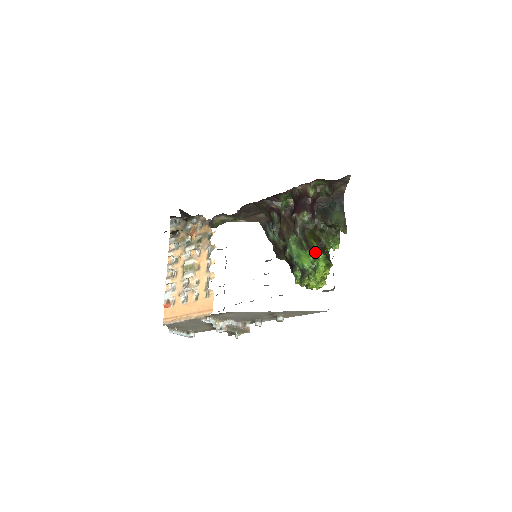
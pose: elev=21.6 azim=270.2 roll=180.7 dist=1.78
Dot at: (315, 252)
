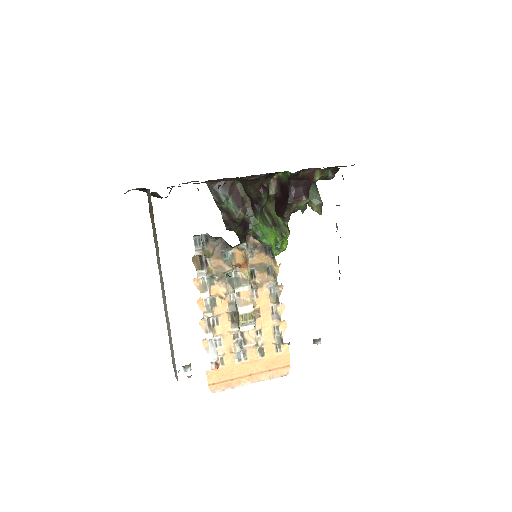
Dot at: (282, 230)
